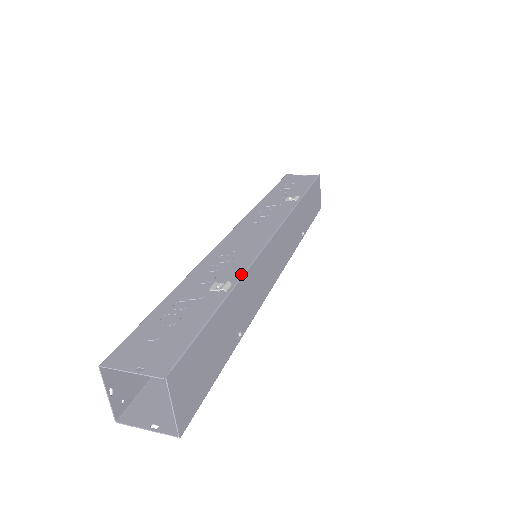
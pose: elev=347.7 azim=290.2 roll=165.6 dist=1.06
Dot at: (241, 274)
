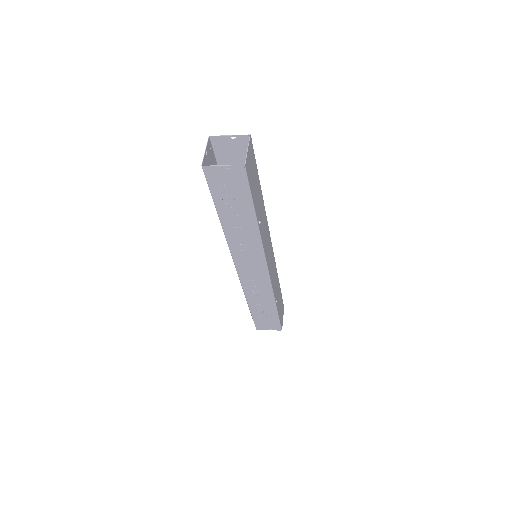
Dot at: occluded
